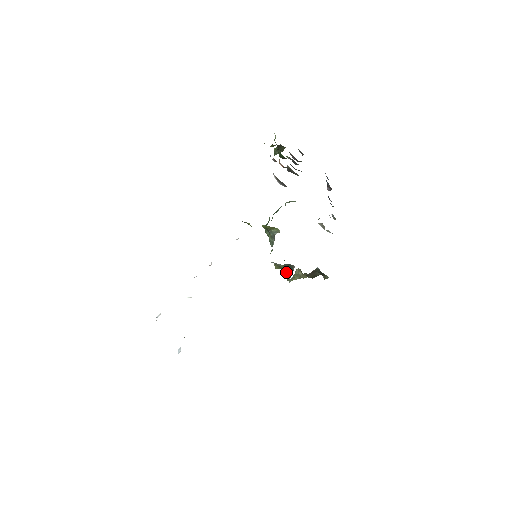
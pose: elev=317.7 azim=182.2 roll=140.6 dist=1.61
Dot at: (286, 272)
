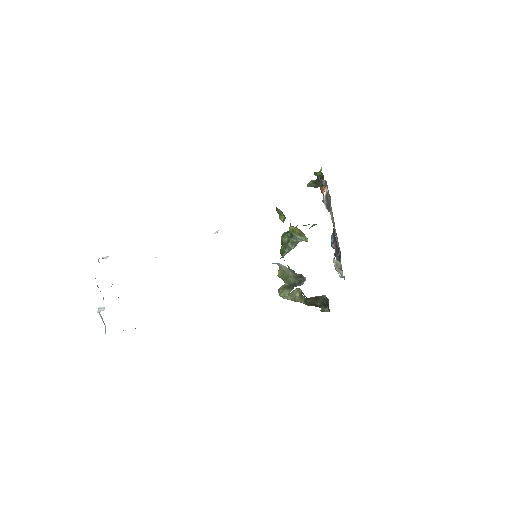
Dot at: (288, 284)
